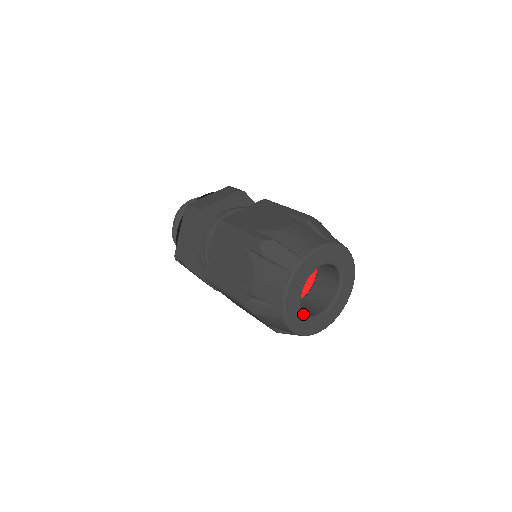
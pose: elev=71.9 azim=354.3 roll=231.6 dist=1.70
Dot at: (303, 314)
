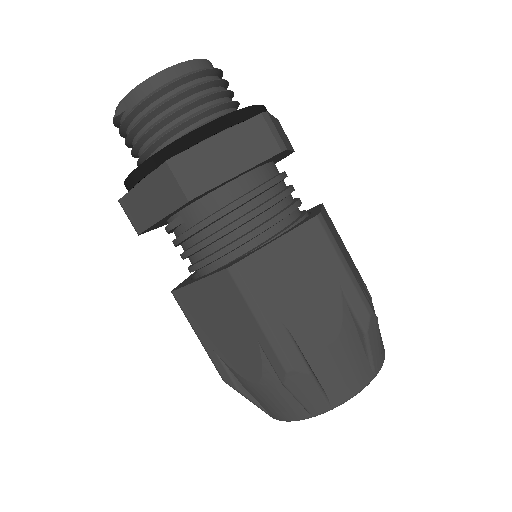
Dot at: occluded
